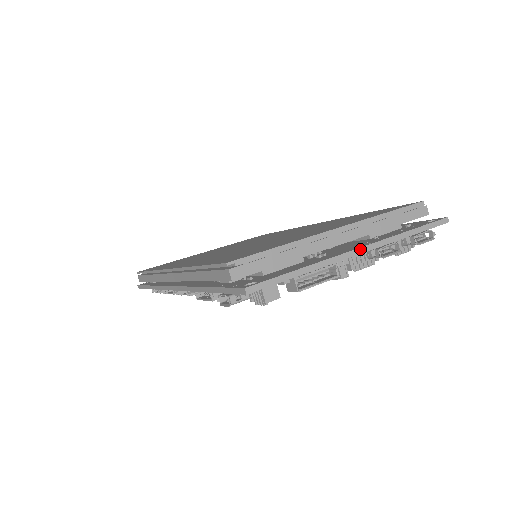
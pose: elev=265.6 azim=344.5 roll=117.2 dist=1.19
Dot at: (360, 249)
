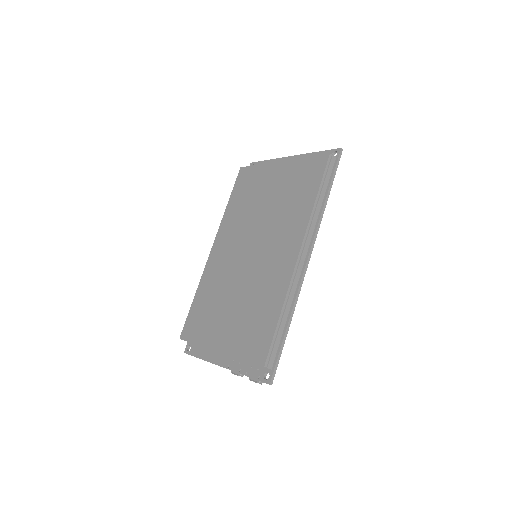
Dot at: occluded
